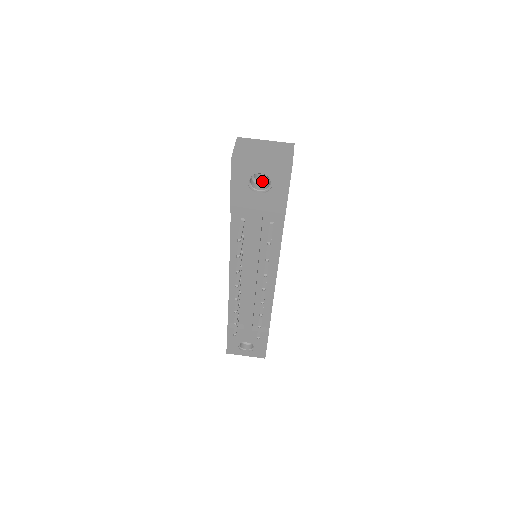
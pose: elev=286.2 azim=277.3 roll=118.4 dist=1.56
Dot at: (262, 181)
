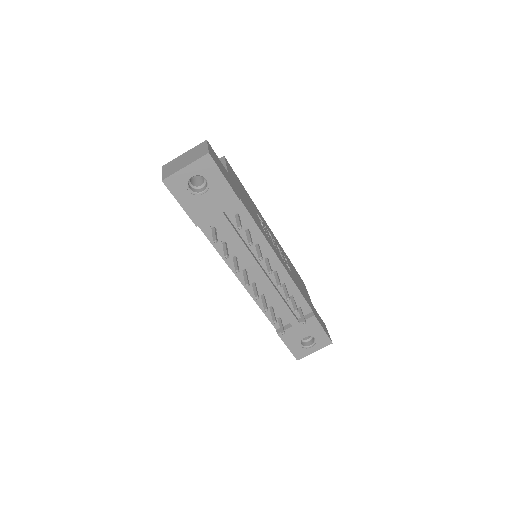
Dot at: (202, 184)
